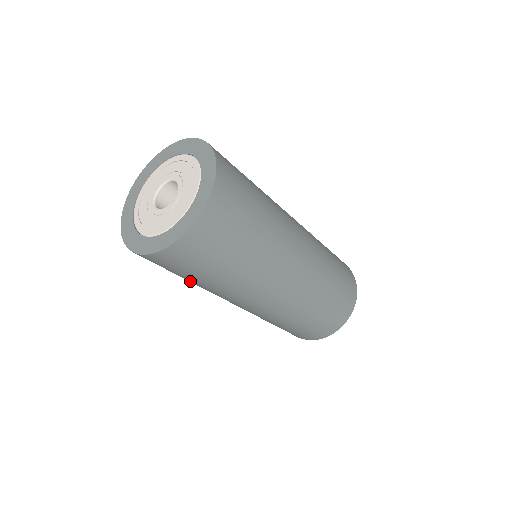
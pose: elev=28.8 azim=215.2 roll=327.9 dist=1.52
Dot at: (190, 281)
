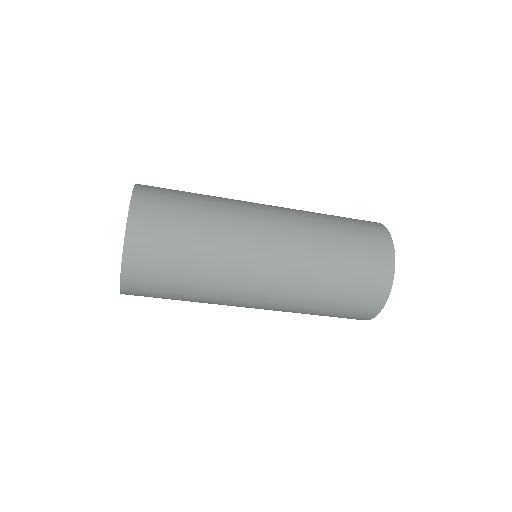
Dot at: occluded
